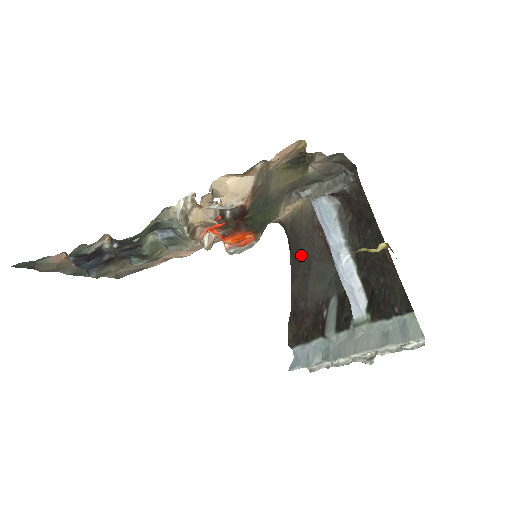
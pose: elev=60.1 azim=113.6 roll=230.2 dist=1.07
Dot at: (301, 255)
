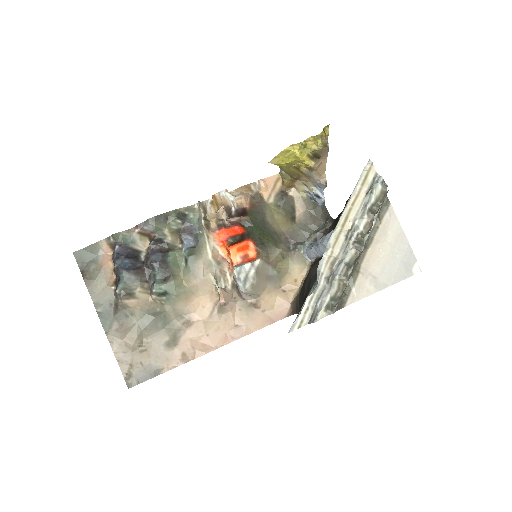
Dot at: (304, 288)
